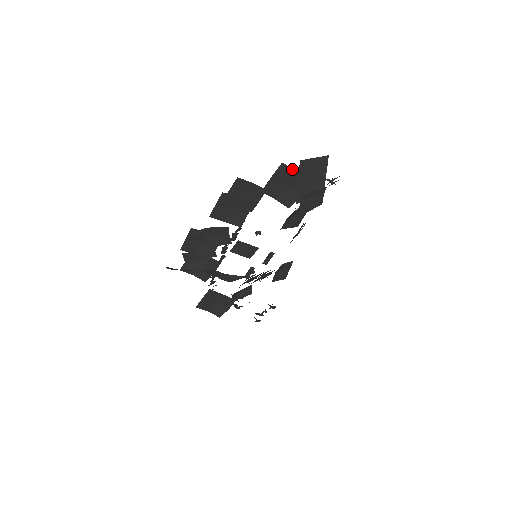
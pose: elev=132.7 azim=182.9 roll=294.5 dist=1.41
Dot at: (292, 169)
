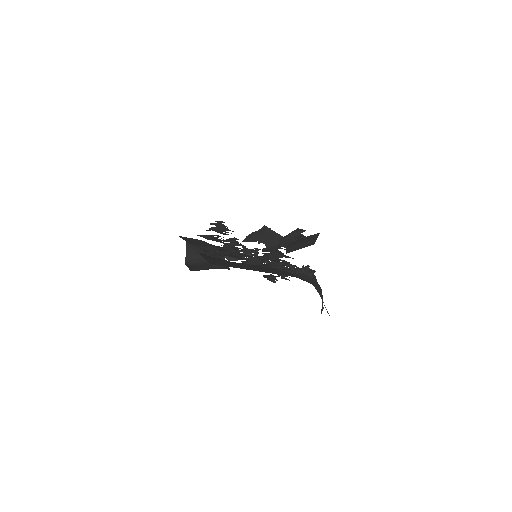
Dot at: occluded
